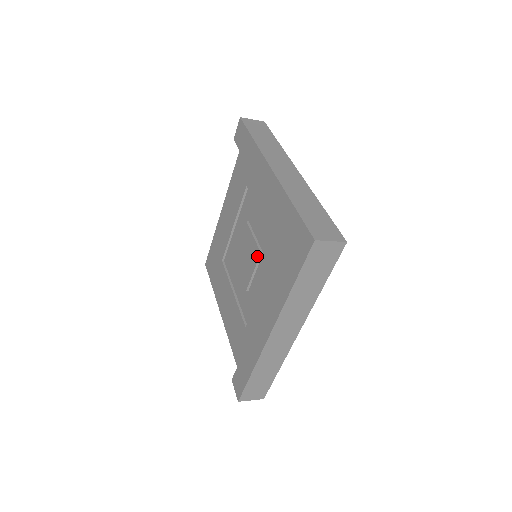
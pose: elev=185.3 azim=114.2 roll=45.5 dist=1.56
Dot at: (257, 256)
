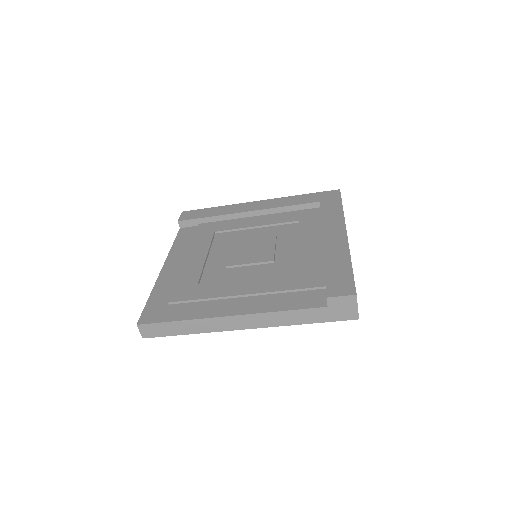
Dot at: (272, 238)
